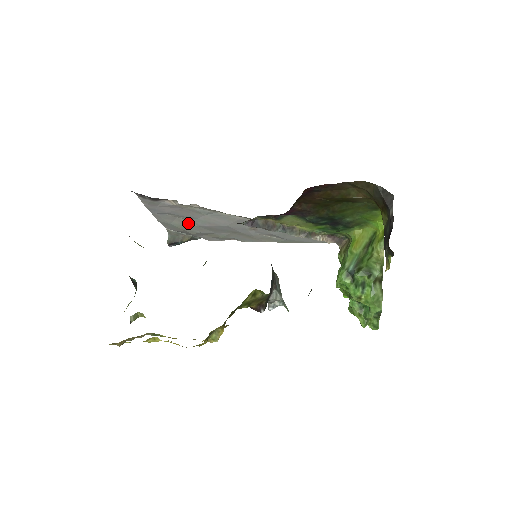
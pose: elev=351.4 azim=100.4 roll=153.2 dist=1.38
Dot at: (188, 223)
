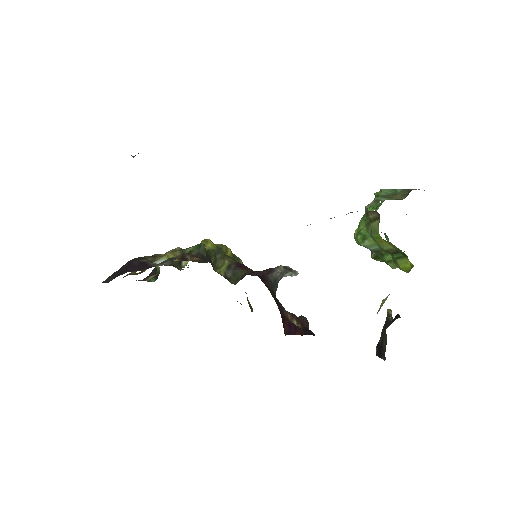
Dot at: occluded
